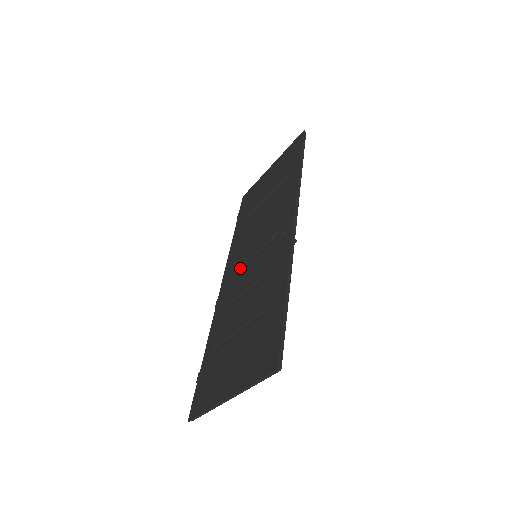
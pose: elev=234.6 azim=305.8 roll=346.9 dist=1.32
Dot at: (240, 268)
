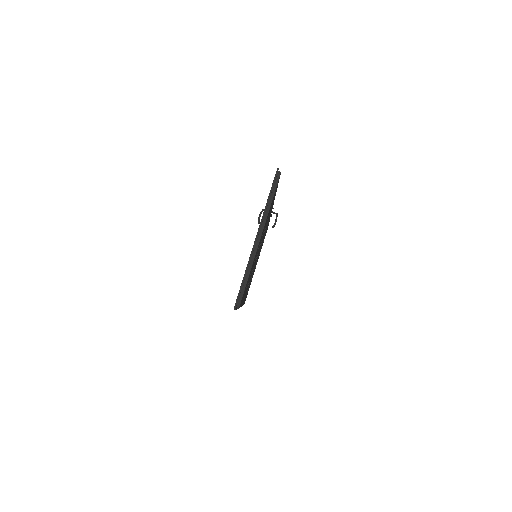
Dot at: occluded
